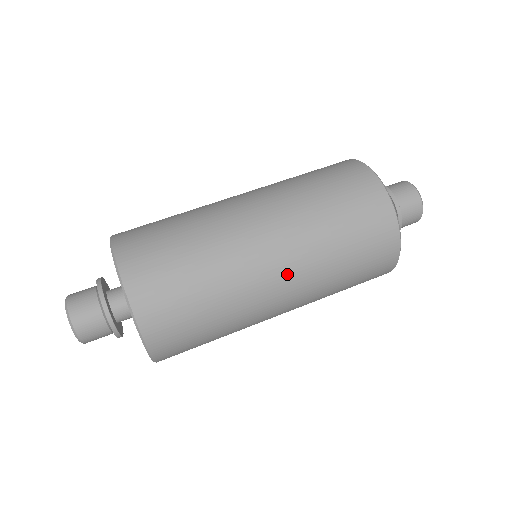
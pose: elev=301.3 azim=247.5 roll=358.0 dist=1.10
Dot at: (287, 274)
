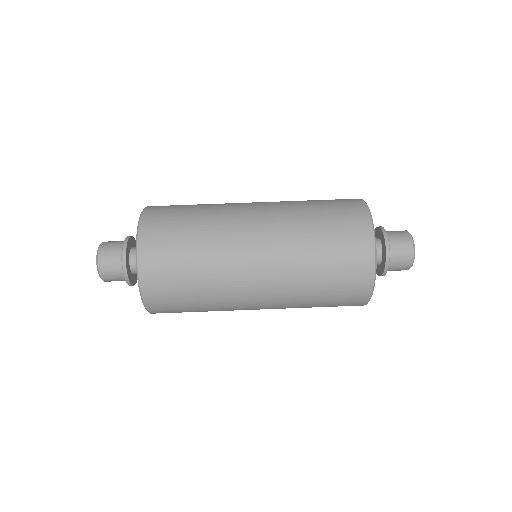
Dot at: (264, 236)
